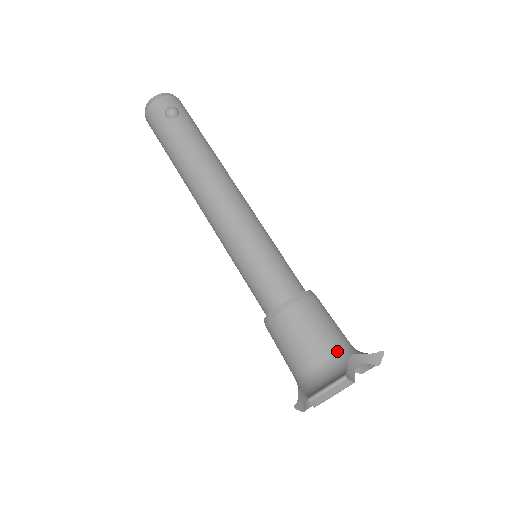
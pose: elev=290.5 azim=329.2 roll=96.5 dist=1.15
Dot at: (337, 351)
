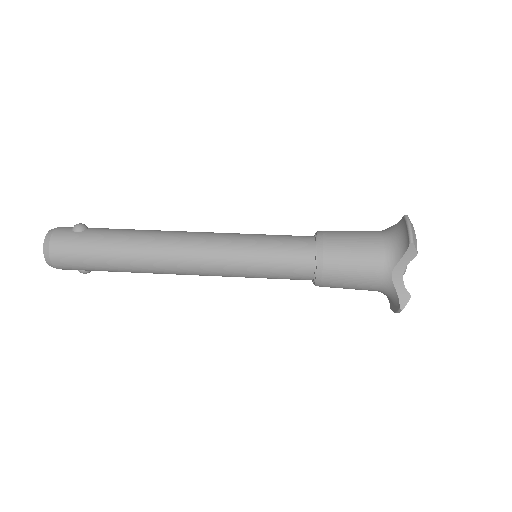
Dot at: (378, 231)
